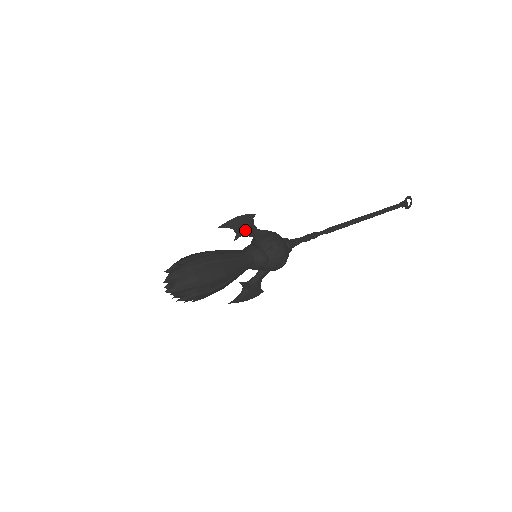
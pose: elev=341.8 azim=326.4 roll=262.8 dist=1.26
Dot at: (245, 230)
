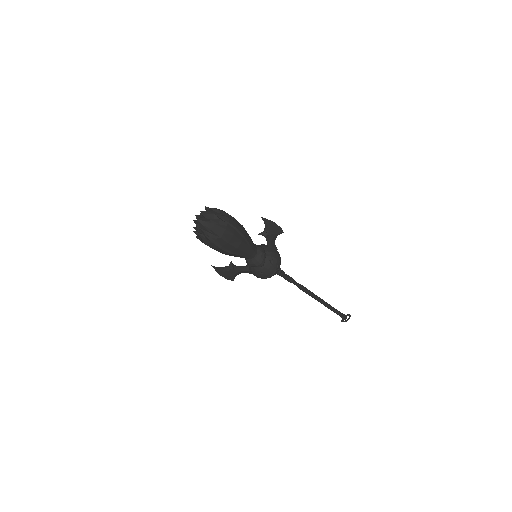
Dot at: (270, 235)
